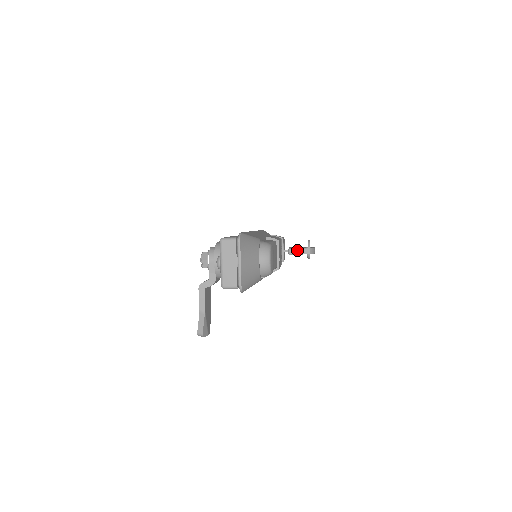
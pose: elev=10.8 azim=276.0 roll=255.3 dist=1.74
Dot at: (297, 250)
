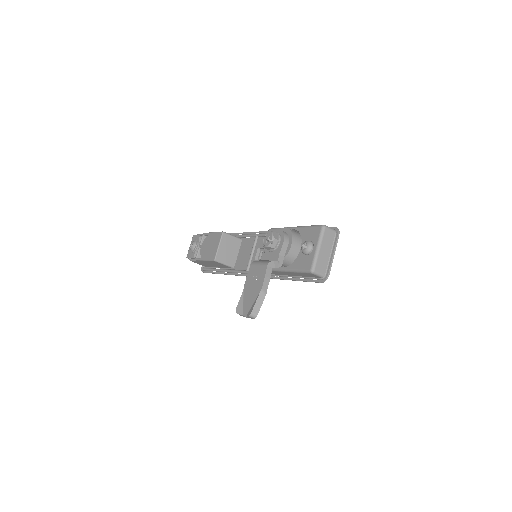
Dot at: occluded
